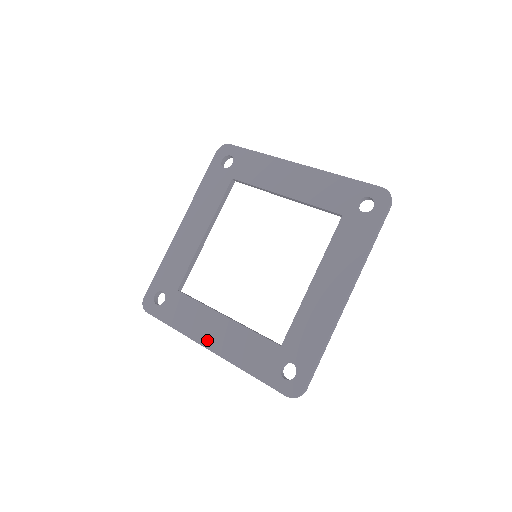
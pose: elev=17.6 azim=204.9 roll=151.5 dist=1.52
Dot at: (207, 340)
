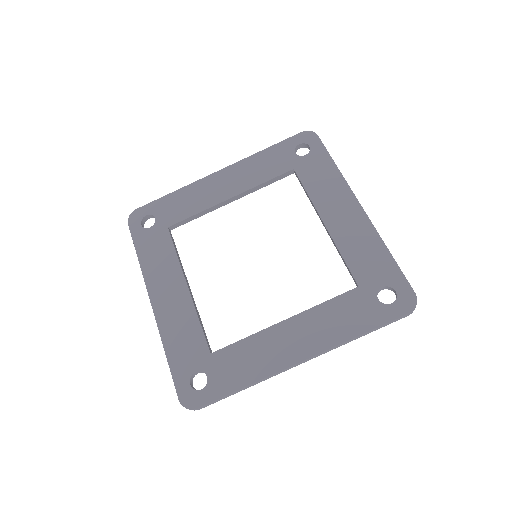
Dot at: (291, 356)
